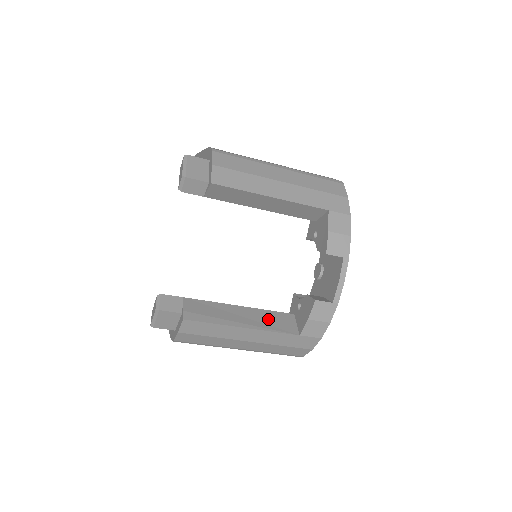
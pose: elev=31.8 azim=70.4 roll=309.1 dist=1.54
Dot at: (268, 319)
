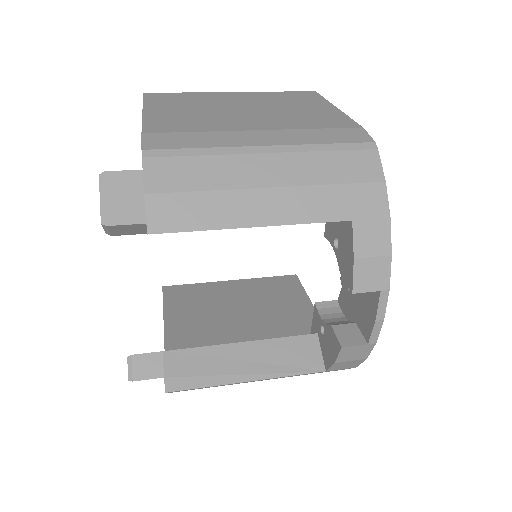
Dot at: (281, 355)
